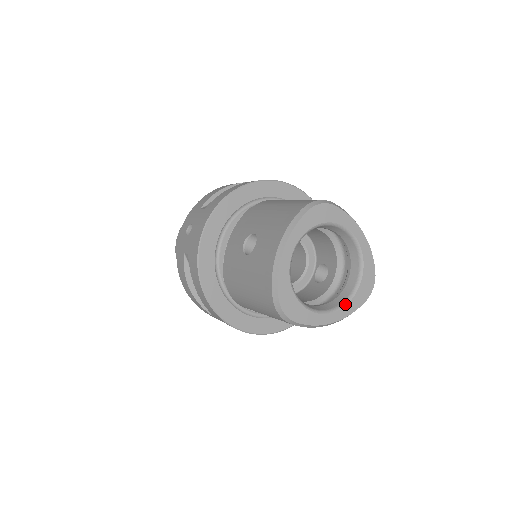
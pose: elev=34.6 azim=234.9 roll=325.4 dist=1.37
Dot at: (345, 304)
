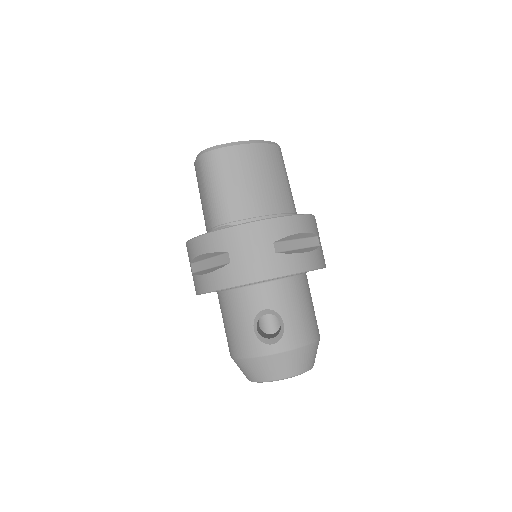
Dot at: occluded
